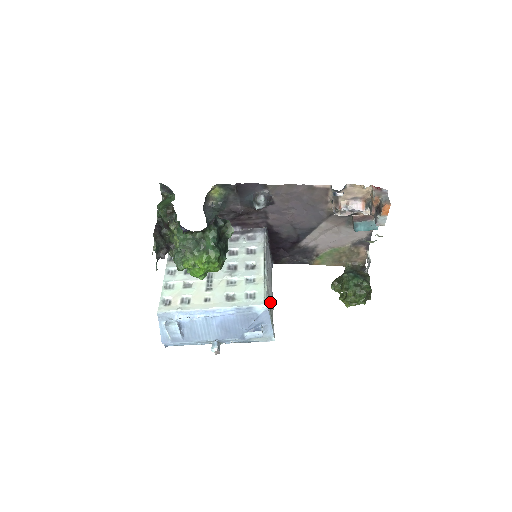
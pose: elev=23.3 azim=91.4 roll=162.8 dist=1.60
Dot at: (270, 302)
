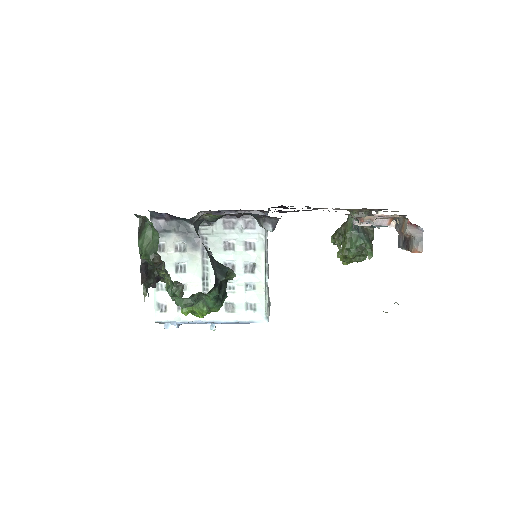
Dot at: occluded
